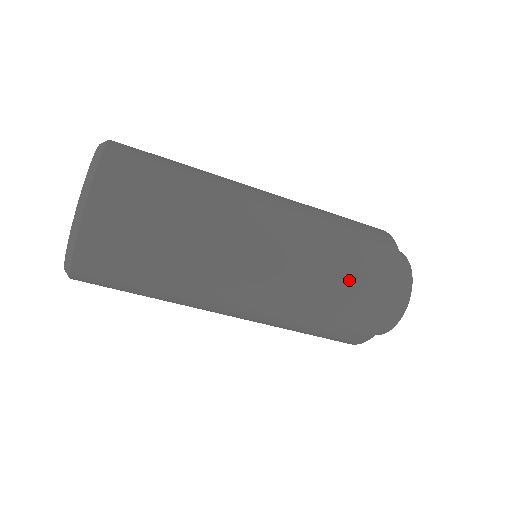
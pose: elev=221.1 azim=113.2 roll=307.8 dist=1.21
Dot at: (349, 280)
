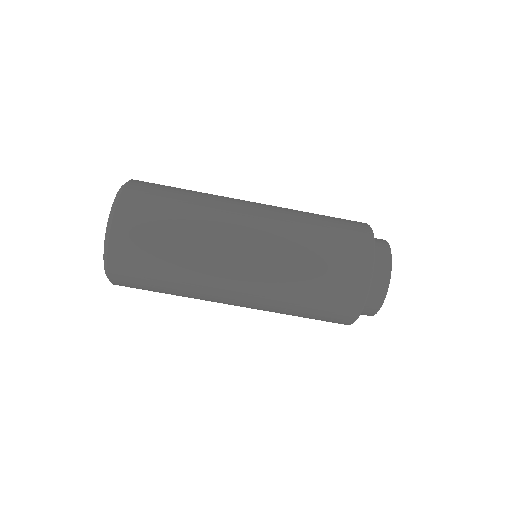
Dot at: (326, 217)
